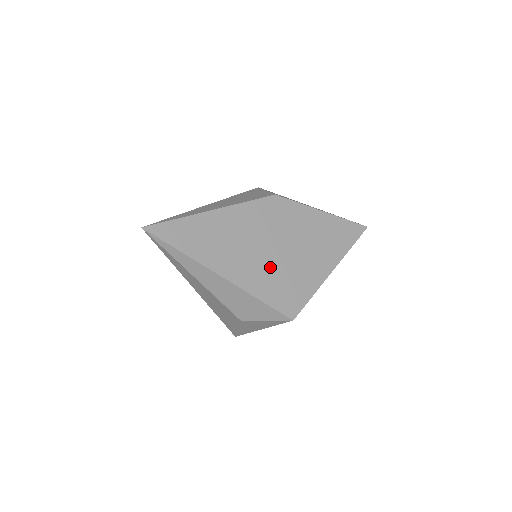
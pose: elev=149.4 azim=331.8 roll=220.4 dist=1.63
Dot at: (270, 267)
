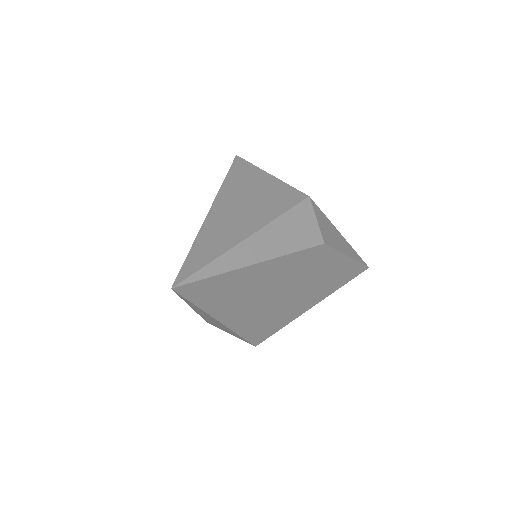
Dot at: (269, 310)
